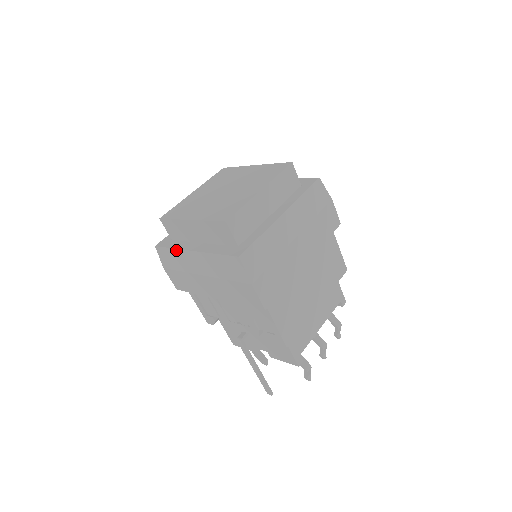
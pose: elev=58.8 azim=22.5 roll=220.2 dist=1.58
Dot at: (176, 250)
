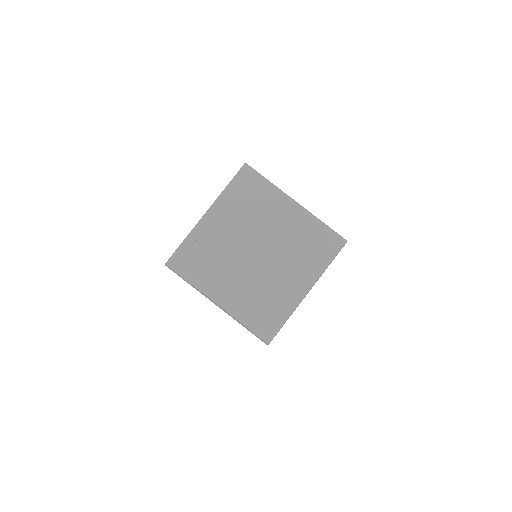
Dot at: (195, 287)
